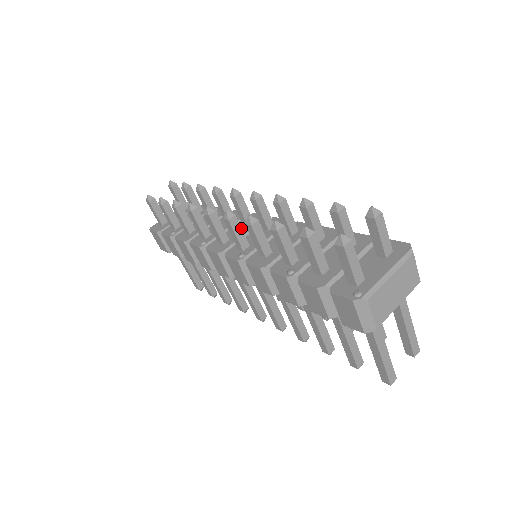
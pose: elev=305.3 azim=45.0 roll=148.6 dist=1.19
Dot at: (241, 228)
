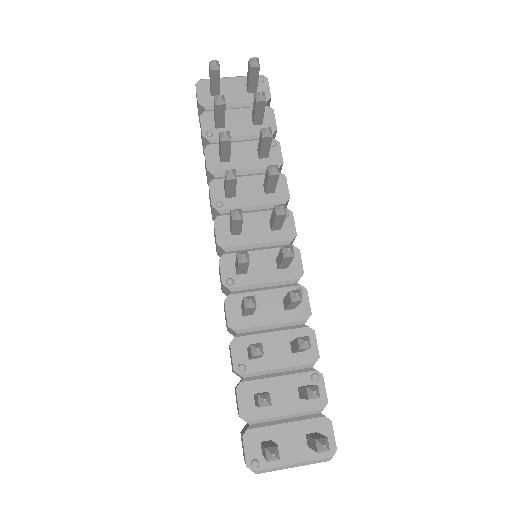
Dot at: occluded
